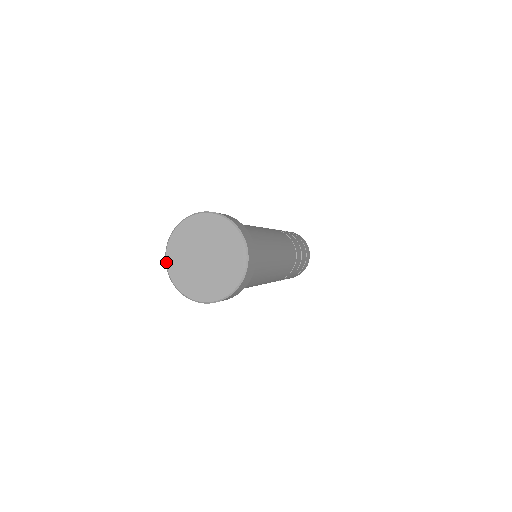
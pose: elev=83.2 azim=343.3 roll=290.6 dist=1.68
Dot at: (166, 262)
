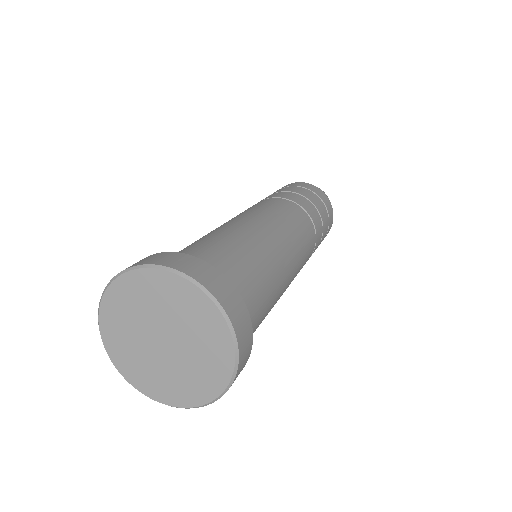
Dot at: (99, 311)
